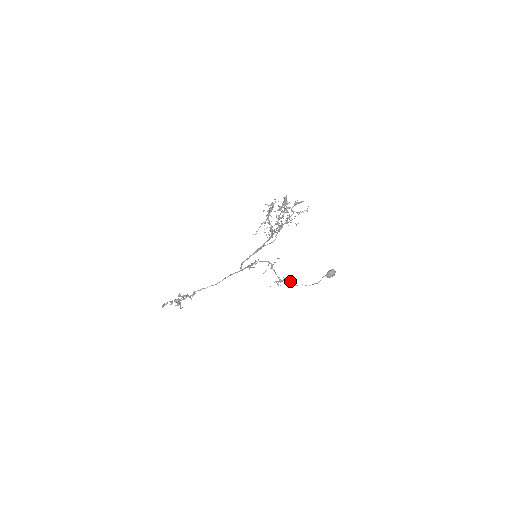
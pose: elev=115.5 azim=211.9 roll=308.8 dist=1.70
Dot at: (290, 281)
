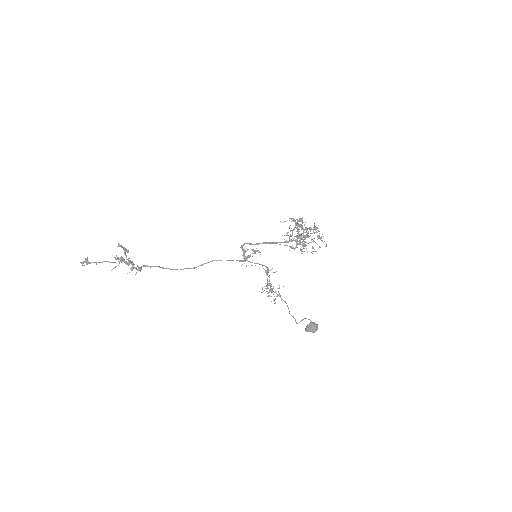
Dot at: occluded
